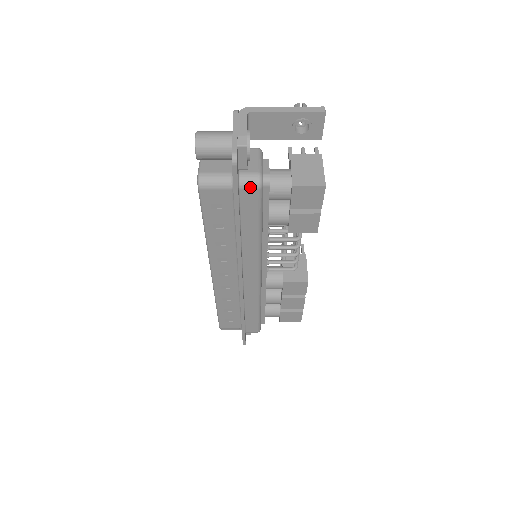
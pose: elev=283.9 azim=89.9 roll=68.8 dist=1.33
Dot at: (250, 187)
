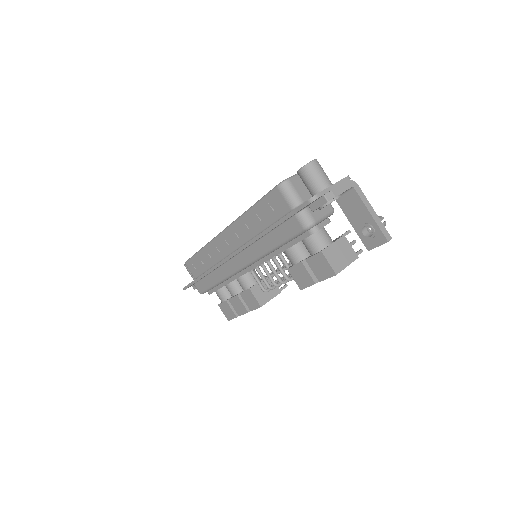
Dot at: (301, 222)
